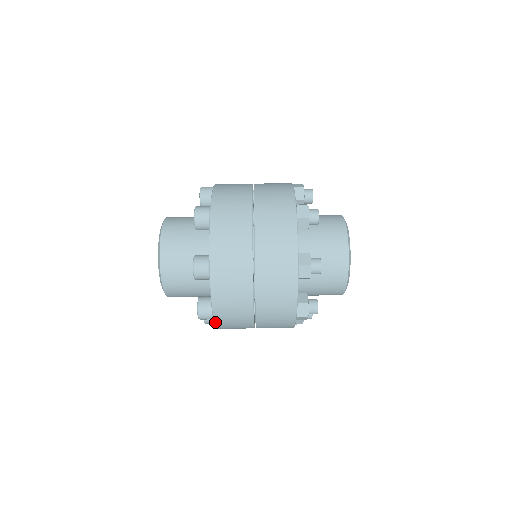
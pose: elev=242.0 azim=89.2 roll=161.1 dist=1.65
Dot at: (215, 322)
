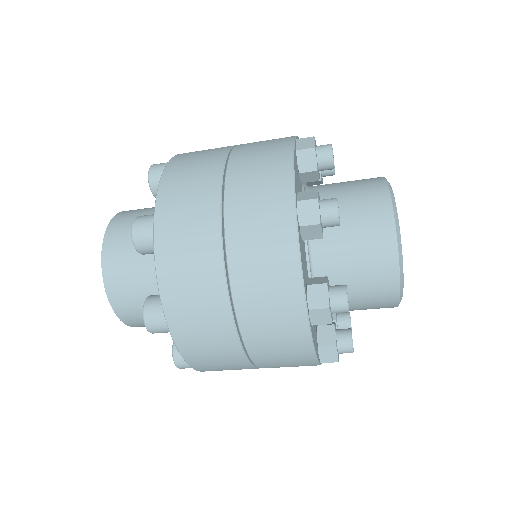
Dot at: occluded
